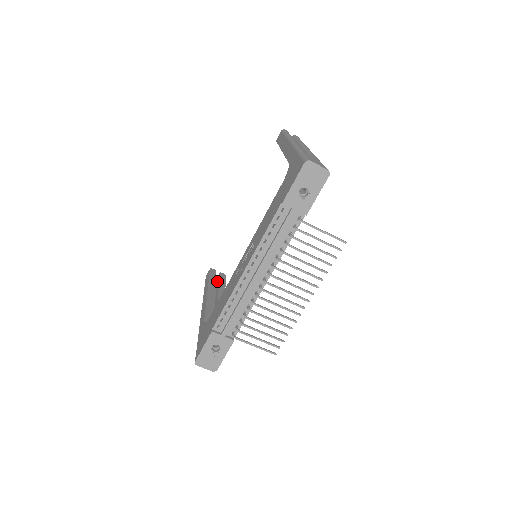
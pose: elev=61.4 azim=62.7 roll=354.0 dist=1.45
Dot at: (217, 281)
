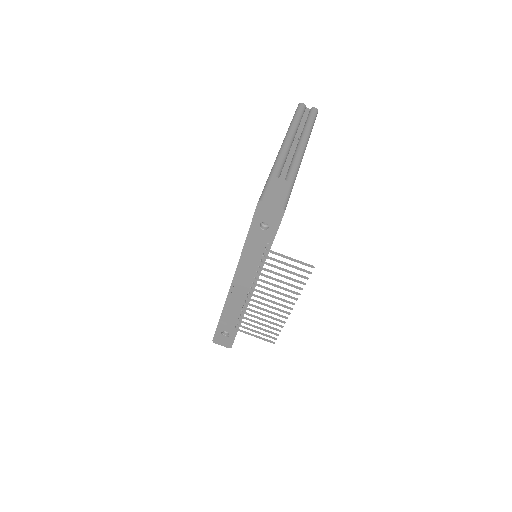
Dot at: occluded
